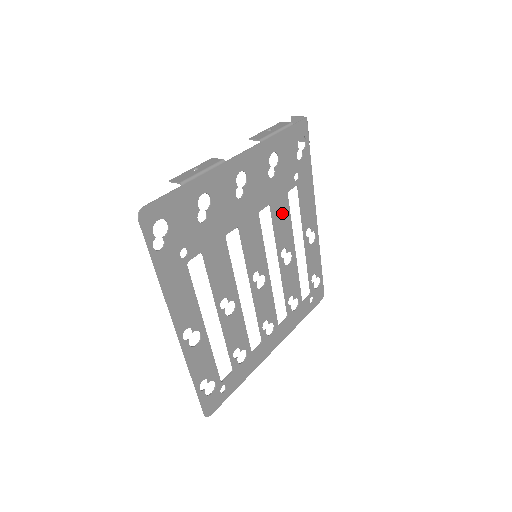
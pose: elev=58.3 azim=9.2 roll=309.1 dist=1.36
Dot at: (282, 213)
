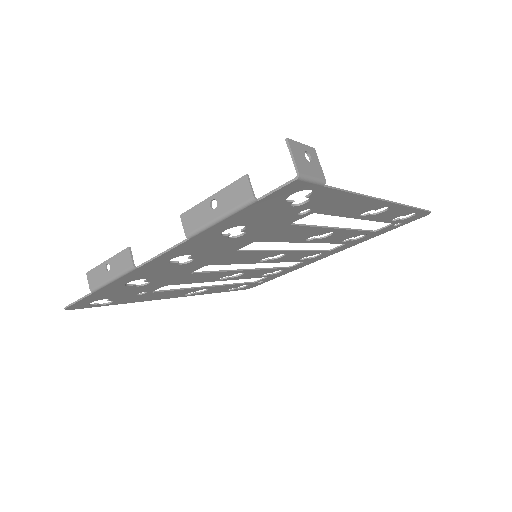
Dot at: (288, 233)
